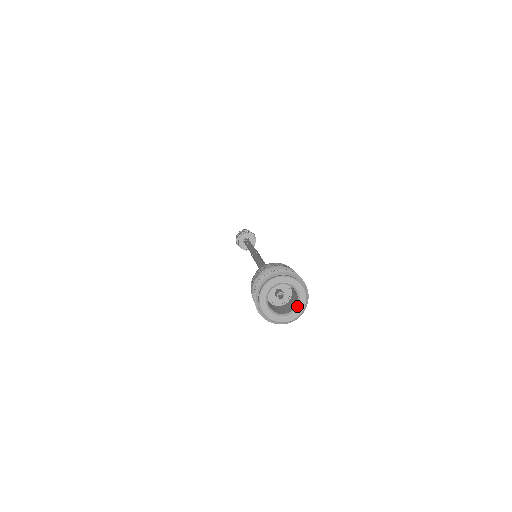
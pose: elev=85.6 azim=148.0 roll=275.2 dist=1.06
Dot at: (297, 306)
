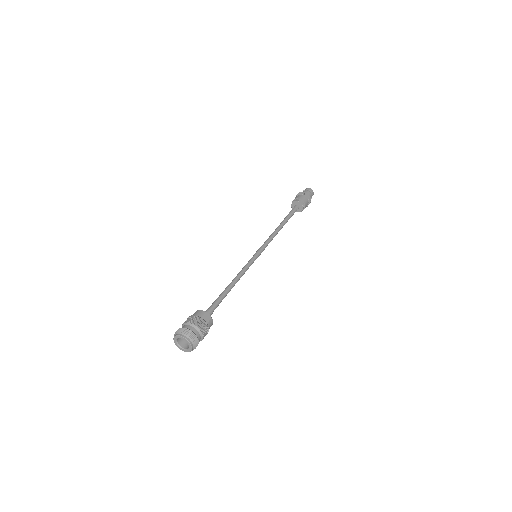
Dot at: (188, 349)
